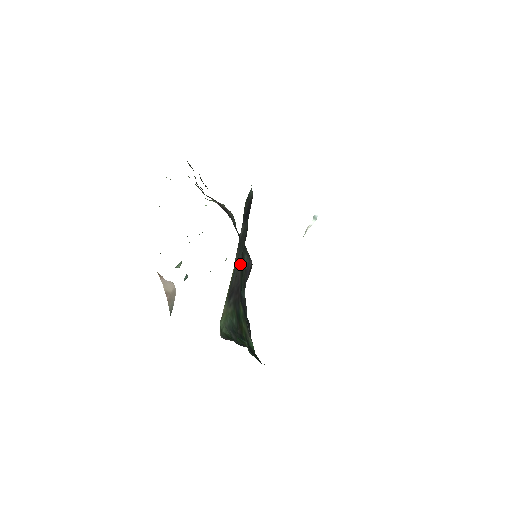
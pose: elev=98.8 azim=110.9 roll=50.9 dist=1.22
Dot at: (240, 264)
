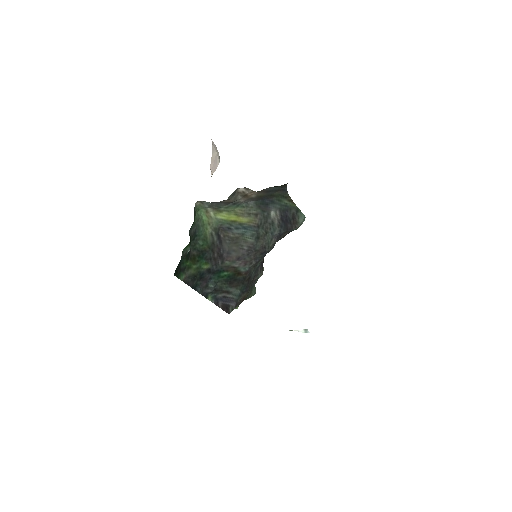
Dot at: (241, 254)
